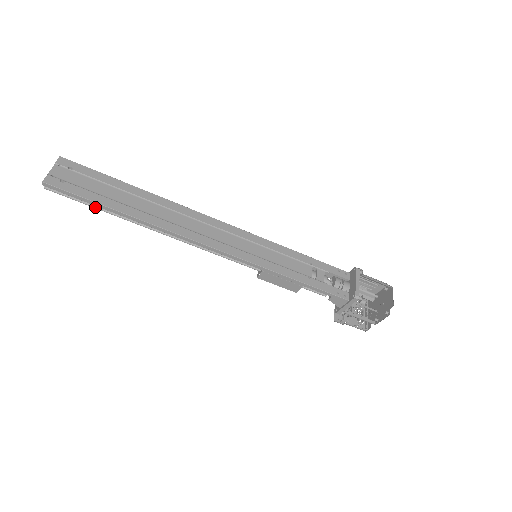
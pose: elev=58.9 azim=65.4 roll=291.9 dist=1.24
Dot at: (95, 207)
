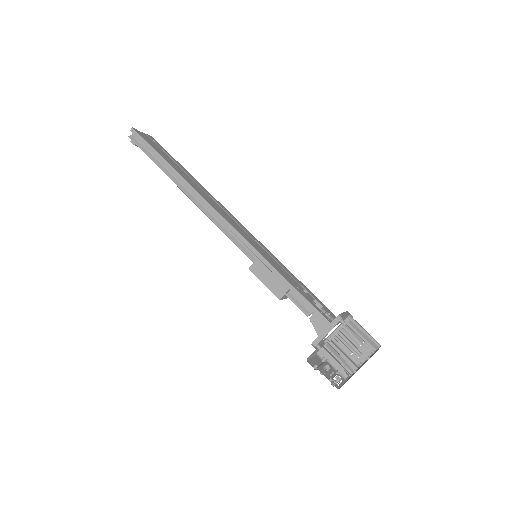
Dot at: (153, 161)
